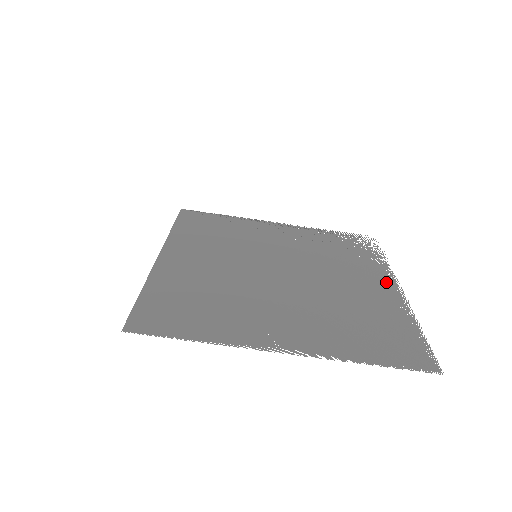
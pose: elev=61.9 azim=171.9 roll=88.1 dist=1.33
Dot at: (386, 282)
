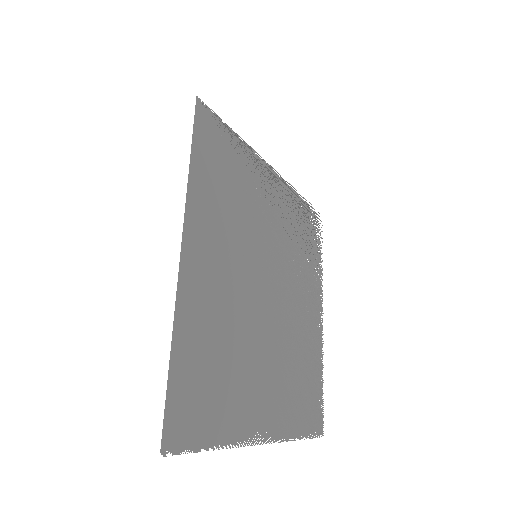
Dot at: (318, 307)
